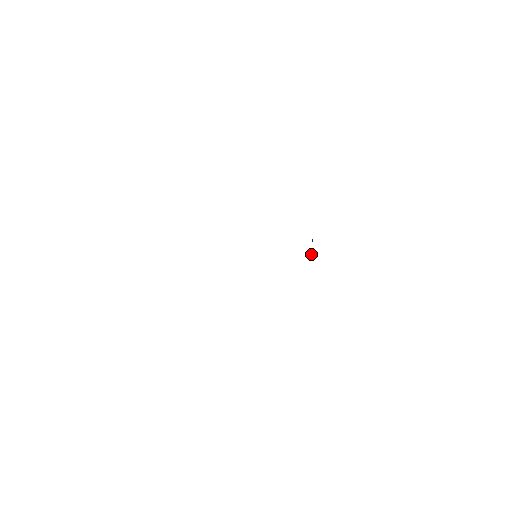
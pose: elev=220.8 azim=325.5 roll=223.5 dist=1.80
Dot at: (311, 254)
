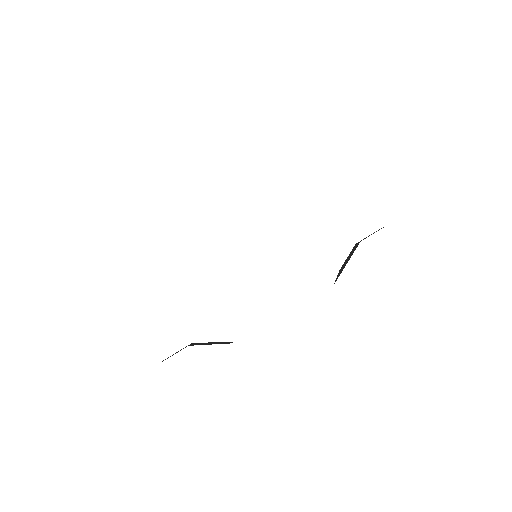
Dot at: (337, 275)
